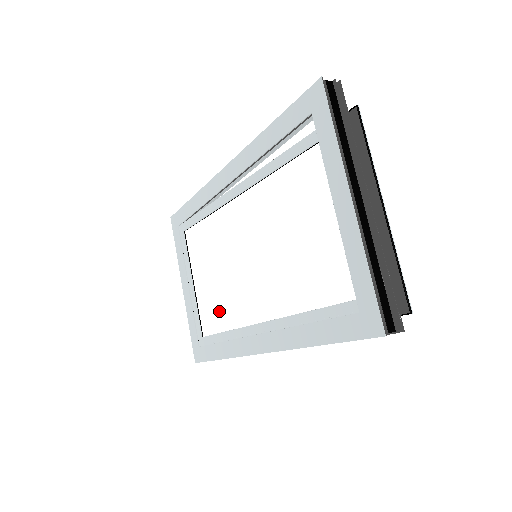
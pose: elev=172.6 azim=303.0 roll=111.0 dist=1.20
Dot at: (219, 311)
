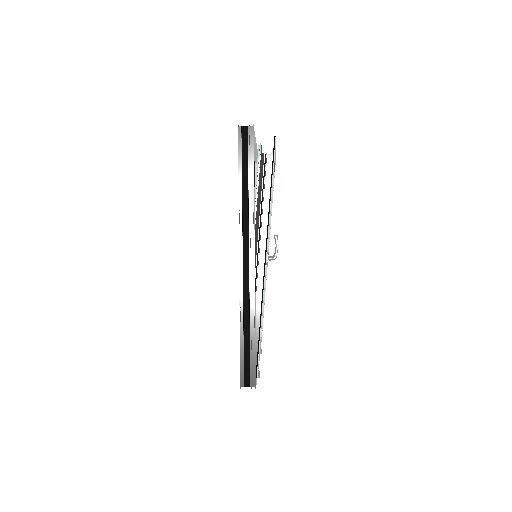
Dot at: occluded
